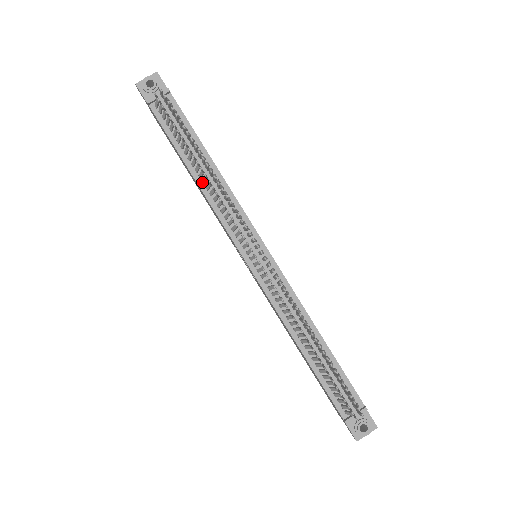
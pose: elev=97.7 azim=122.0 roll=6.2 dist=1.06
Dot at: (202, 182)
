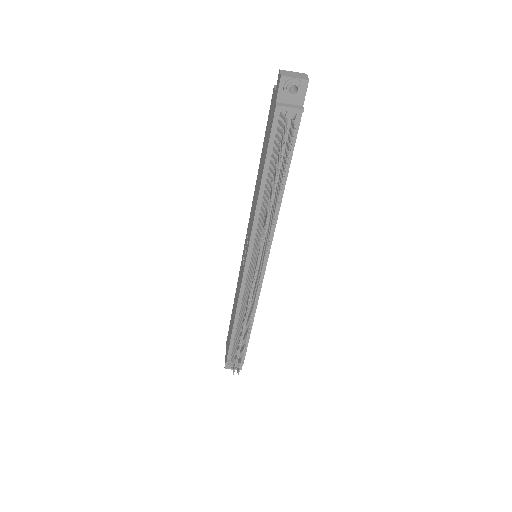
Dot at: (263, 196)
